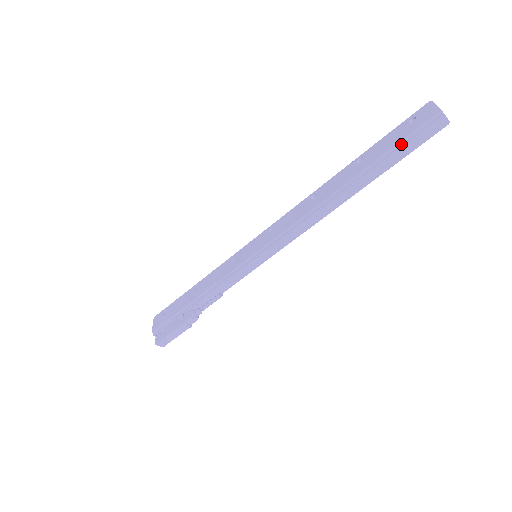
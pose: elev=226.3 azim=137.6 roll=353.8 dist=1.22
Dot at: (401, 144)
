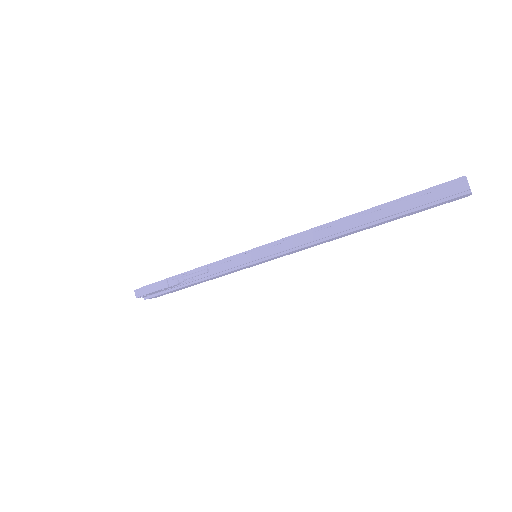
Dot at: (419, 194)
